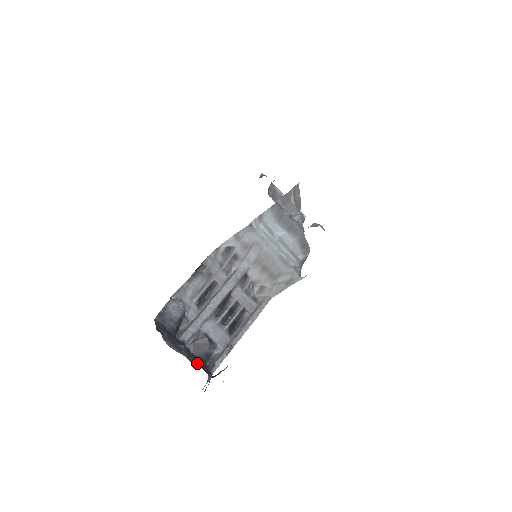
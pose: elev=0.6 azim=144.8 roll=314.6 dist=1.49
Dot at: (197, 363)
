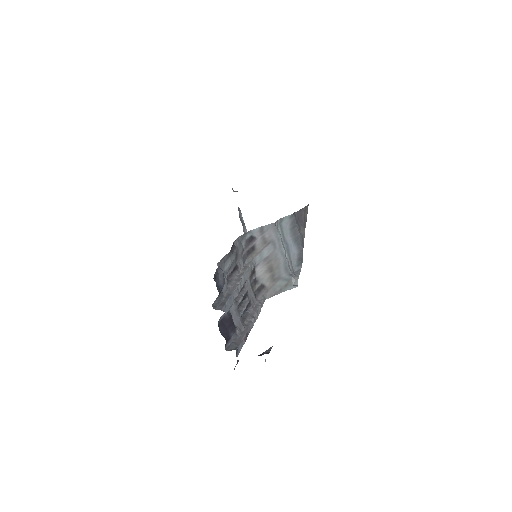
Dot at: occluded
